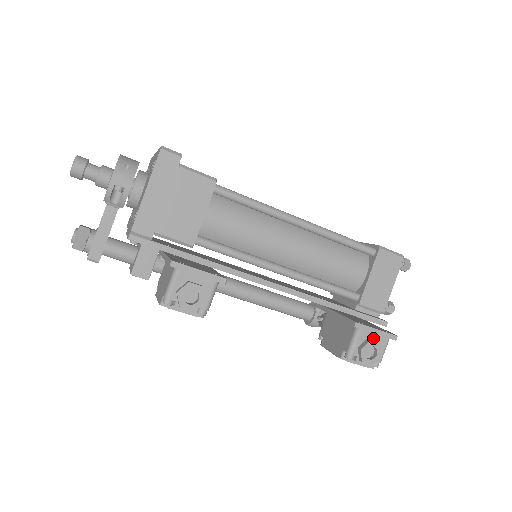
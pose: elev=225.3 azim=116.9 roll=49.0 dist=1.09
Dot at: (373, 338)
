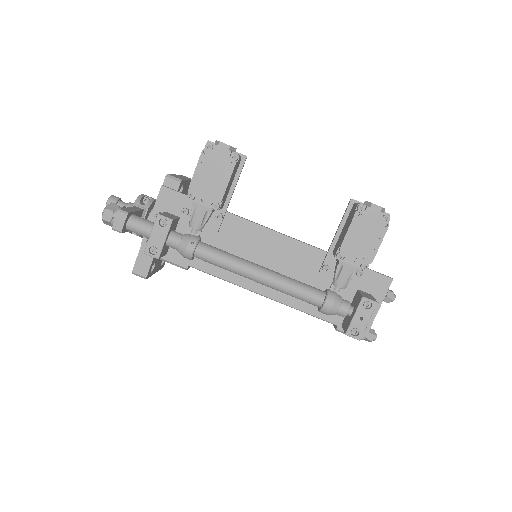
Dot at: occluded
